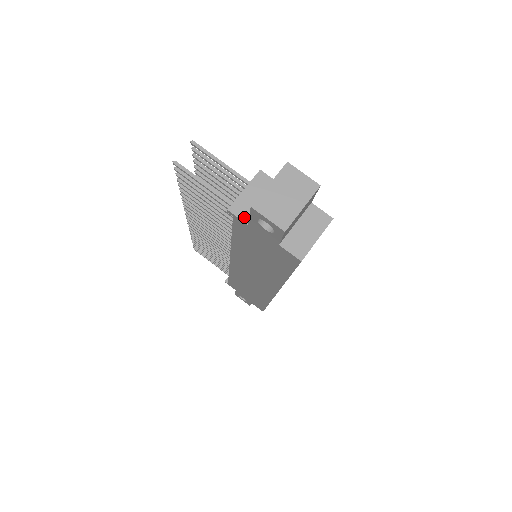
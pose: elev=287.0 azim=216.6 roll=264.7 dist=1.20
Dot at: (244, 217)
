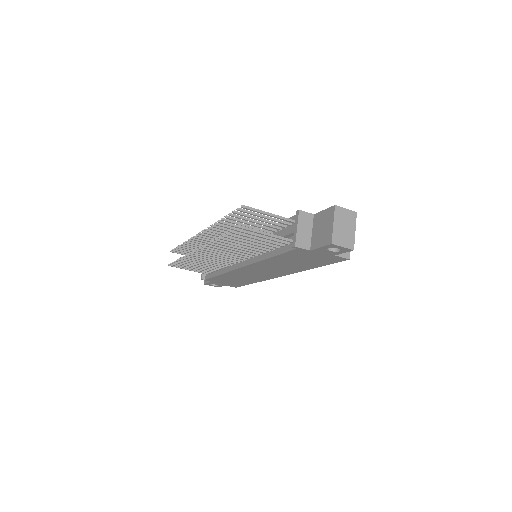
Dot at: (306, 247)
